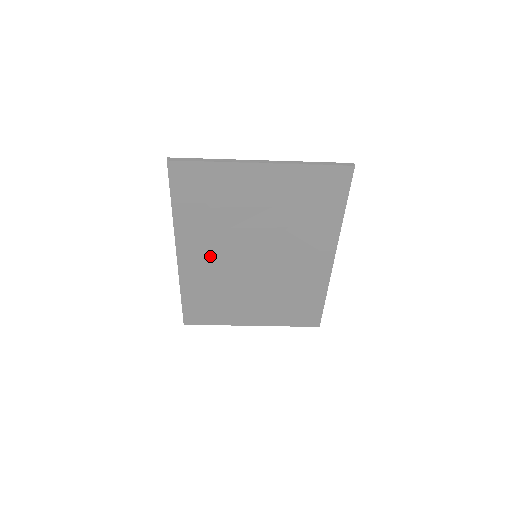
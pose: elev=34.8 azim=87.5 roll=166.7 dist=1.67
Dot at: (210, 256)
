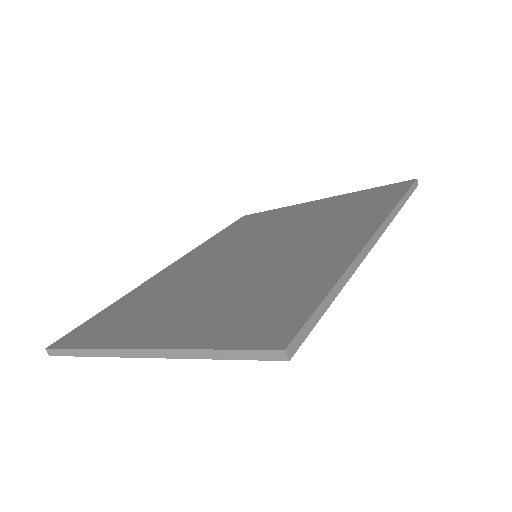
Dot at: occluded
